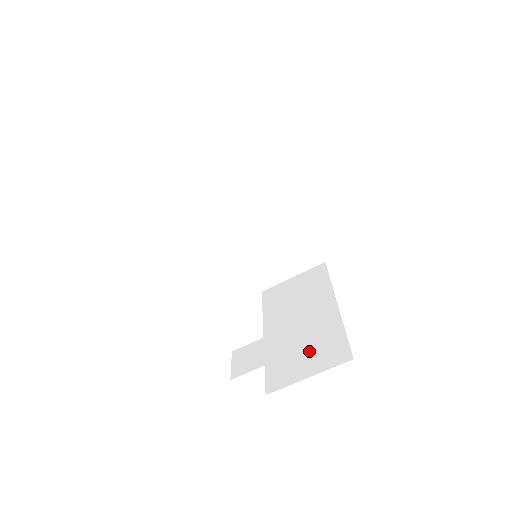
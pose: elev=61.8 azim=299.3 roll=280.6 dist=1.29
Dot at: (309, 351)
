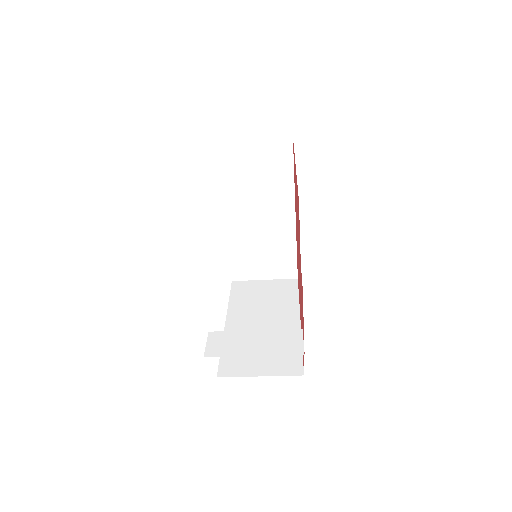
Dot at: occluded
